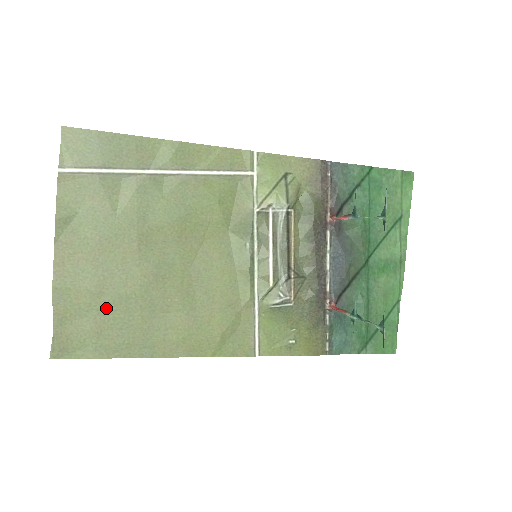
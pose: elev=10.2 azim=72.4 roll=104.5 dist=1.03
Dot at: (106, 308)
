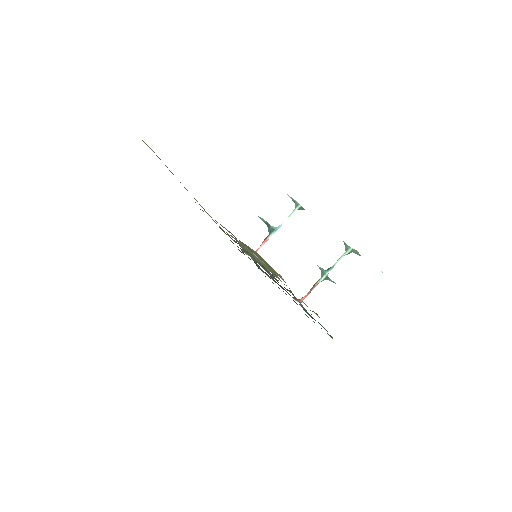
Dot at: occluded
